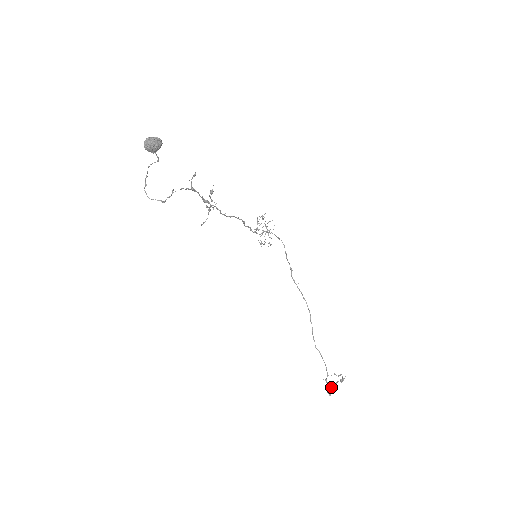
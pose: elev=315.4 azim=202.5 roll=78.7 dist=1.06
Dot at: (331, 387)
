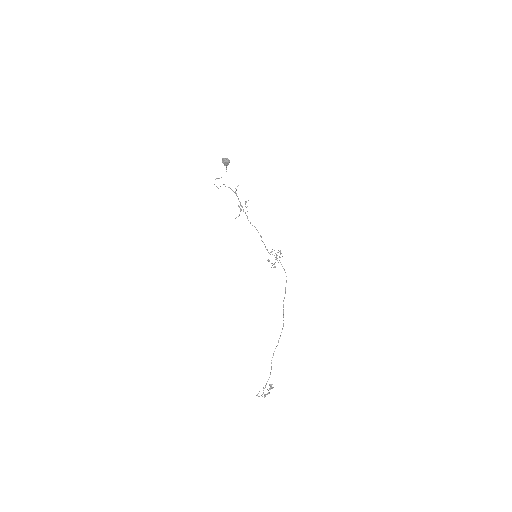
Dot at: (264, 396)
